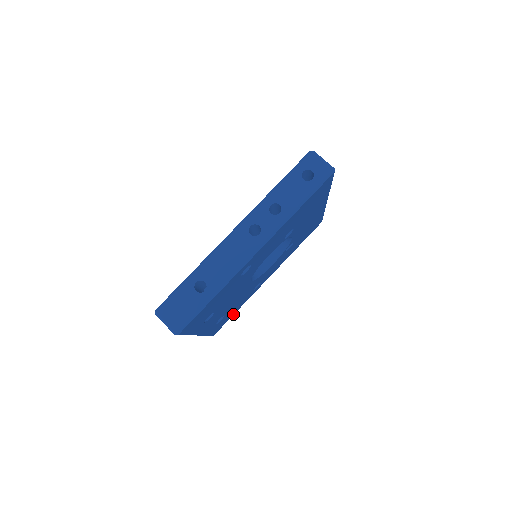
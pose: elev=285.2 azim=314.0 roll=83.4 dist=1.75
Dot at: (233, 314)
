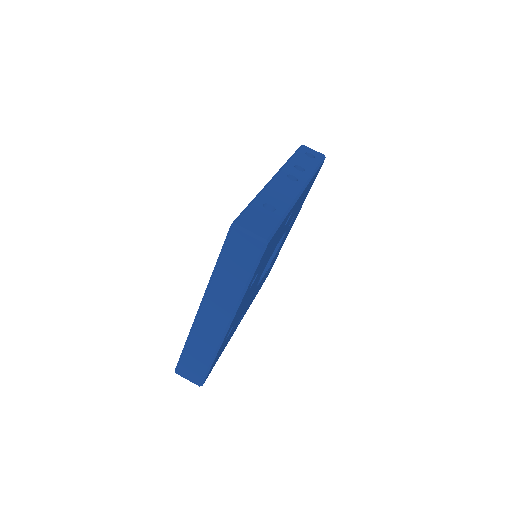
Dot at: (218, 358)
